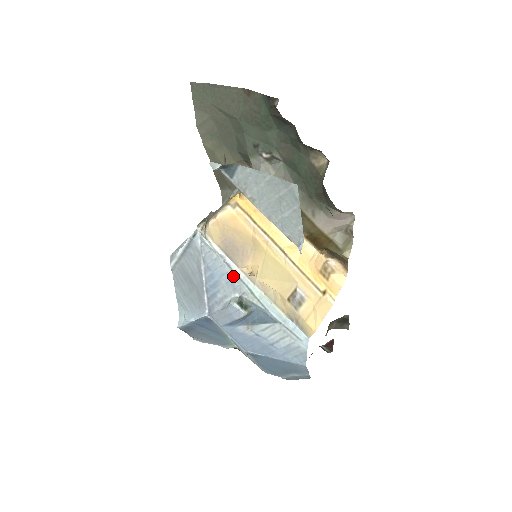
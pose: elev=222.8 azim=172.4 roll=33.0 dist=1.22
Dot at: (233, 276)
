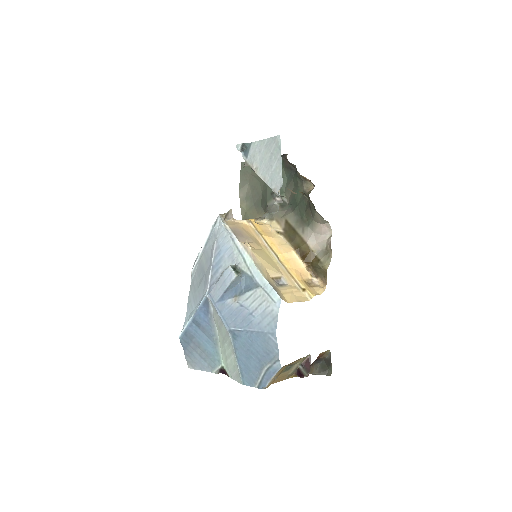
Dot at: (234, 249)
